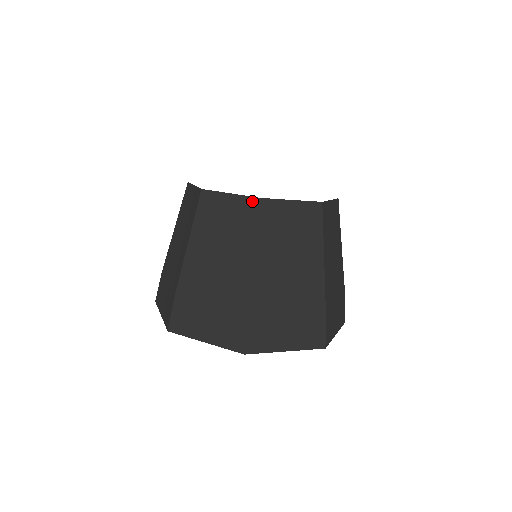
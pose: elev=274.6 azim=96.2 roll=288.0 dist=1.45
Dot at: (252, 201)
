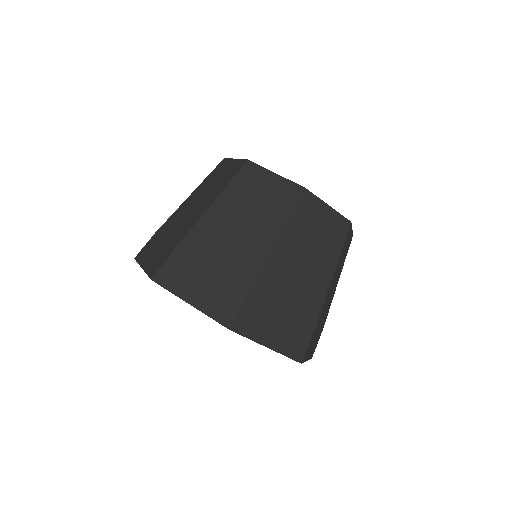
Dot at: (295, 187)
